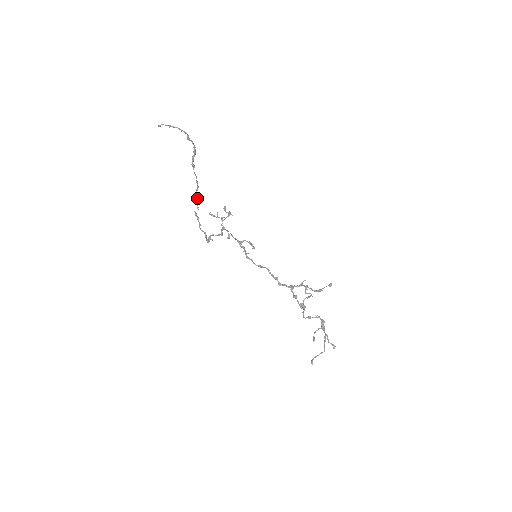
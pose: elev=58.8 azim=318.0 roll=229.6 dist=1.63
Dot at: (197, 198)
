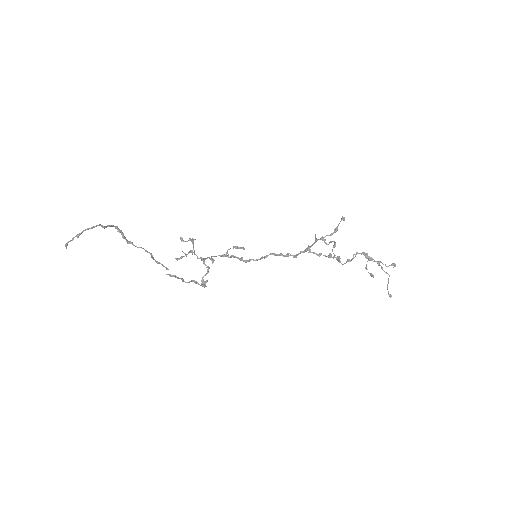
Dot at: (158, 262)
